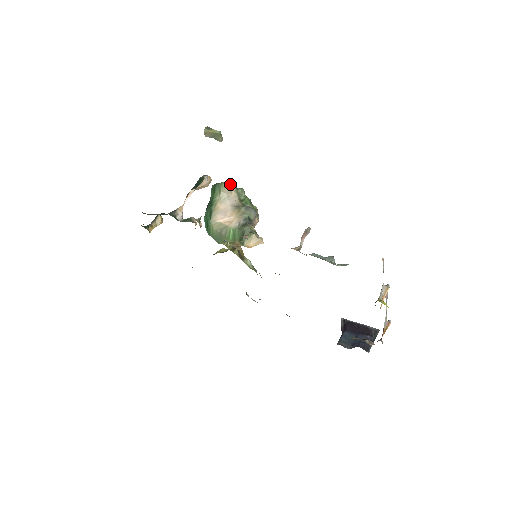
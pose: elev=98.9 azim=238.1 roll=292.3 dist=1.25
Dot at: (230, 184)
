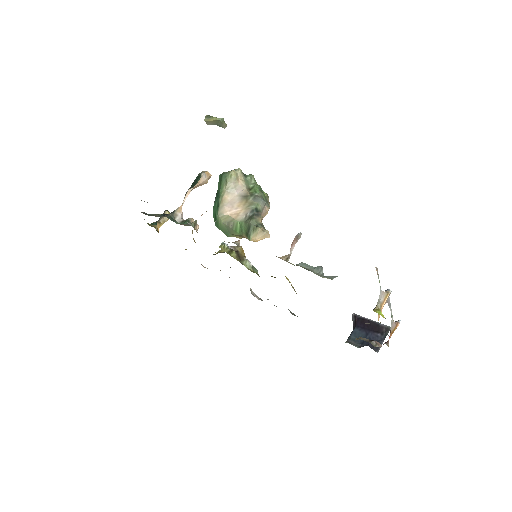
Dot at: (237, 173)
